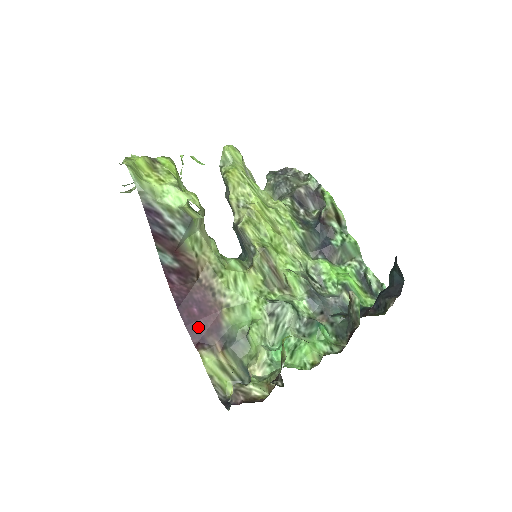
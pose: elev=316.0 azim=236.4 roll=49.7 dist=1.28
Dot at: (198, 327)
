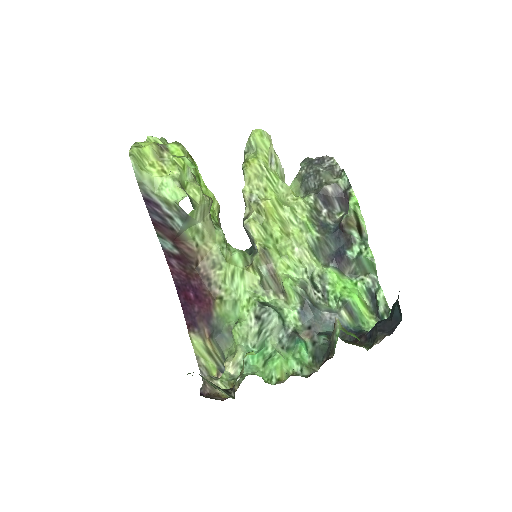
Dot at: (192, 311)
